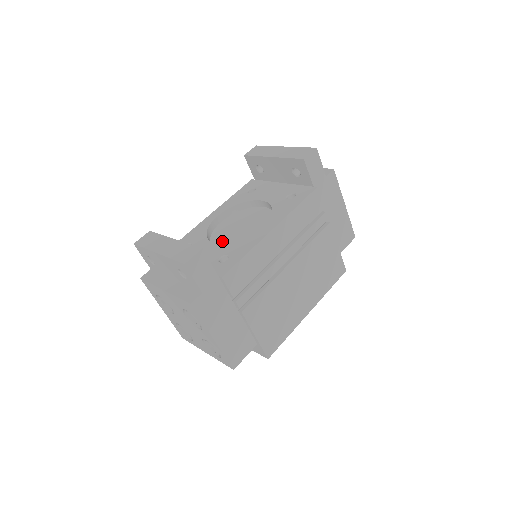
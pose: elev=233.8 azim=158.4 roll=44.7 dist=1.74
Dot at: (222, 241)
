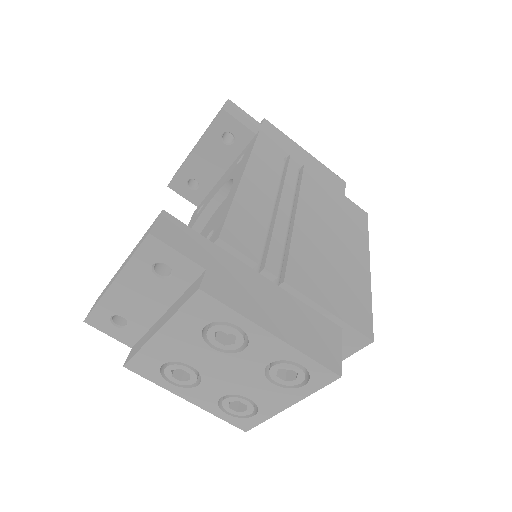
Dot at: occluded
